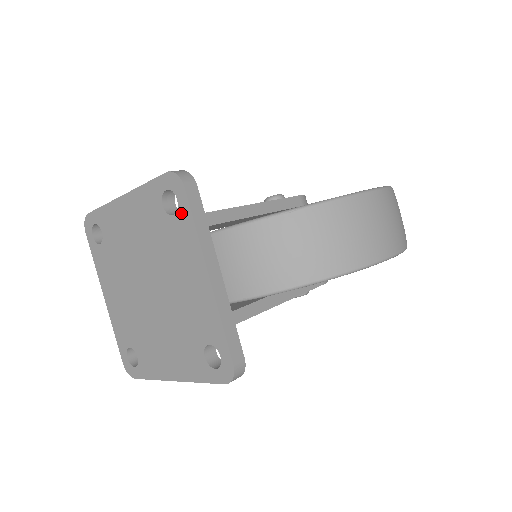
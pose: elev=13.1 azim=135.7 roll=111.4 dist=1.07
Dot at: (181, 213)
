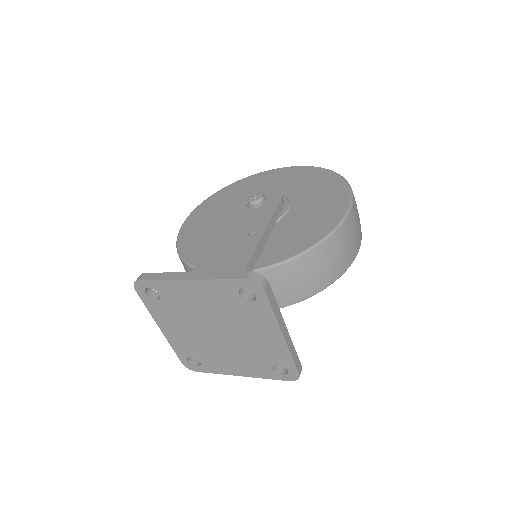
Dot at: (259, 303)
